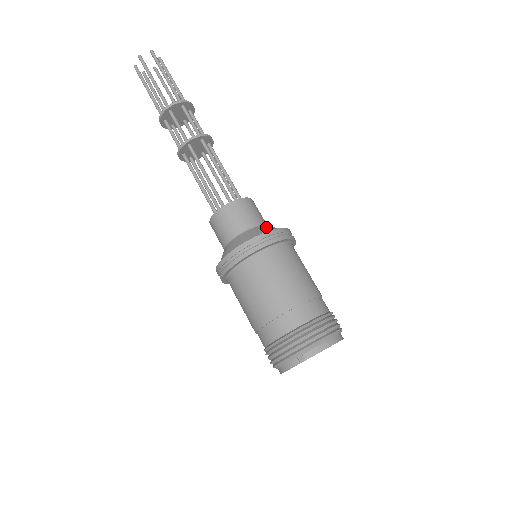
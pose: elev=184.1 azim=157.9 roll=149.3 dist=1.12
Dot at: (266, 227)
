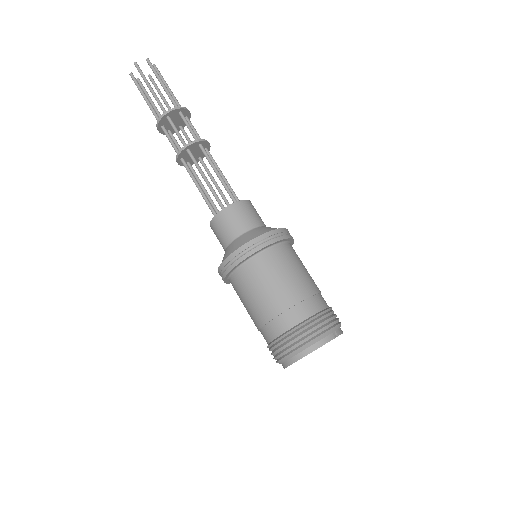
Dot at: occluded
